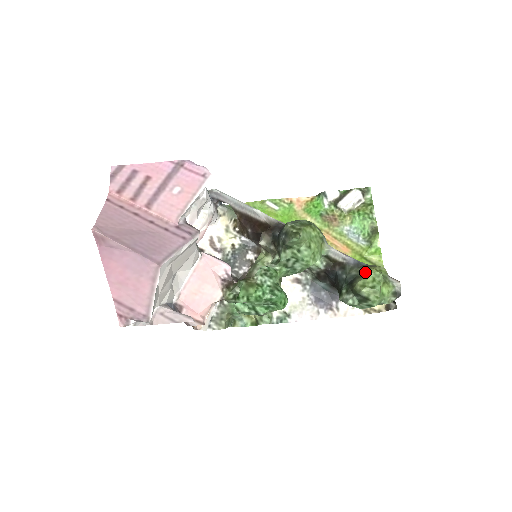
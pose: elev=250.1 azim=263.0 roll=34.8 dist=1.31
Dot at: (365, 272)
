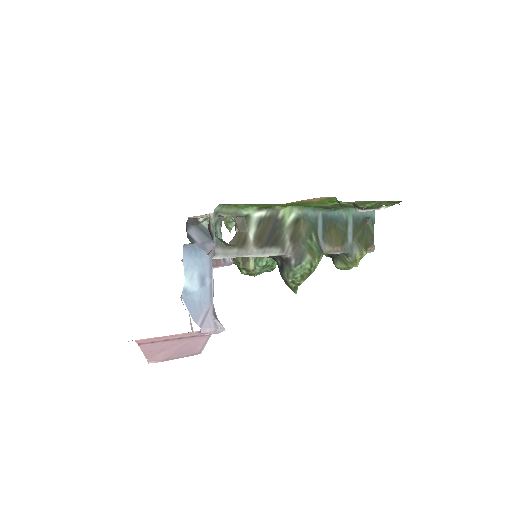
Dot at: (346, 263)
